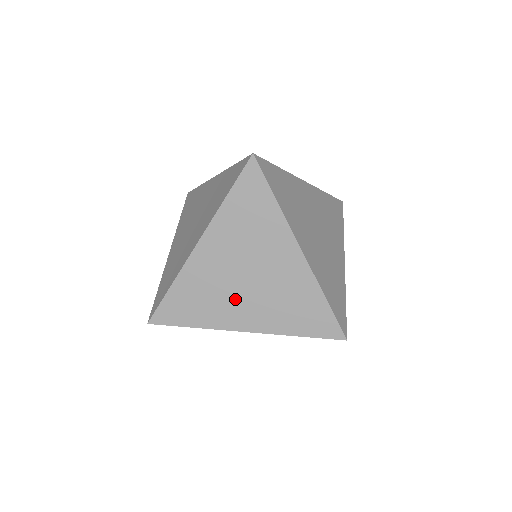
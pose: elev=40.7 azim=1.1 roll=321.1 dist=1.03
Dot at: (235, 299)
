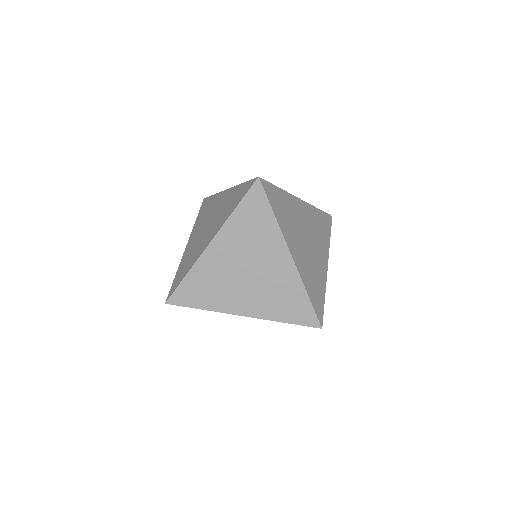
Dot at: (236, 289)
